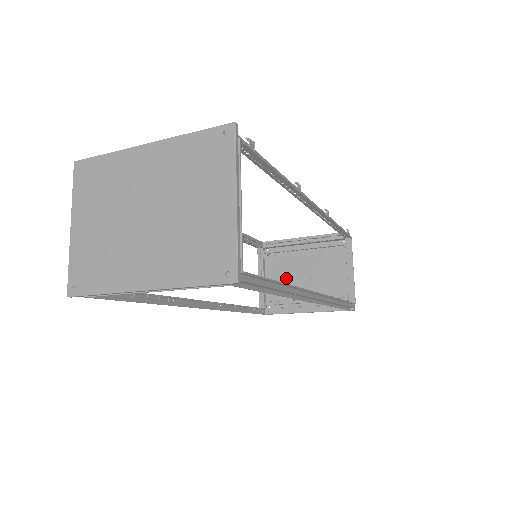
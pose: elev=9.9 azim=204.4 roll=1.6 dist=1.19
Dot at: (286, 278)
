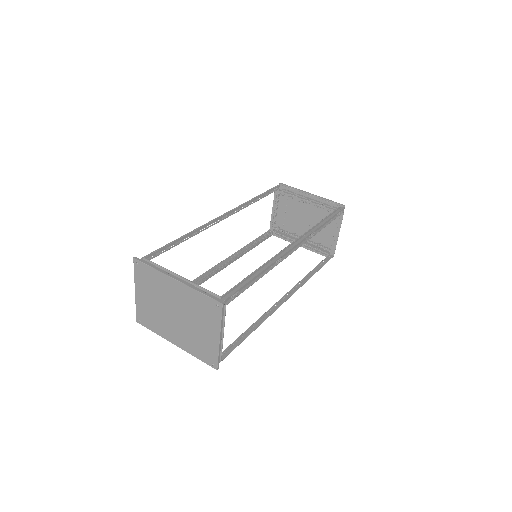
Dot at: (292, 217)
